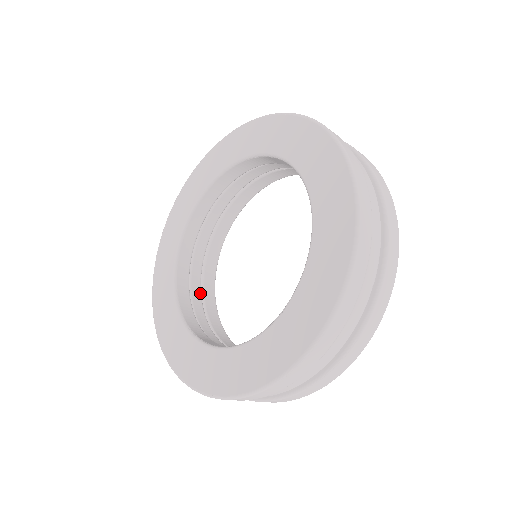
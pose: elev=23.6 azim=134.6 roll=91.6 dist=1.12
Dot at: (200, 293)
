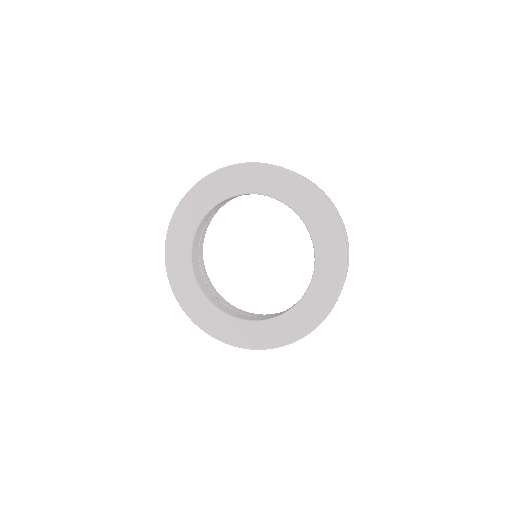
Dot at: (204, 279)
